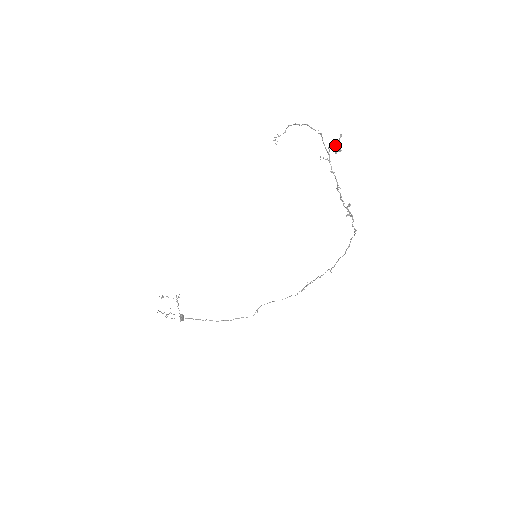
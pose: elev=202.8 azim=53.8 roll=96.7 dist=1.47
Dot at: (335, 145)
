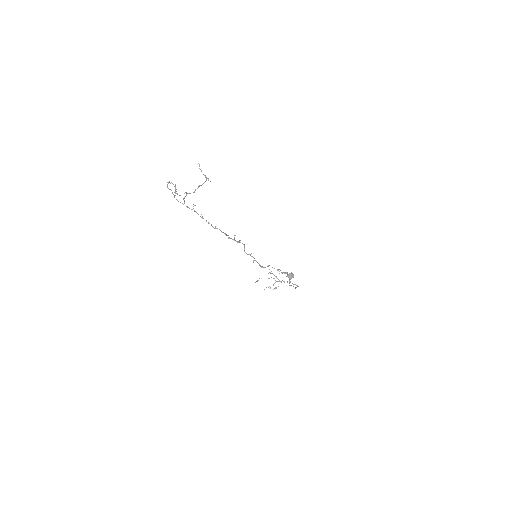
Dot at: (189, 193)
